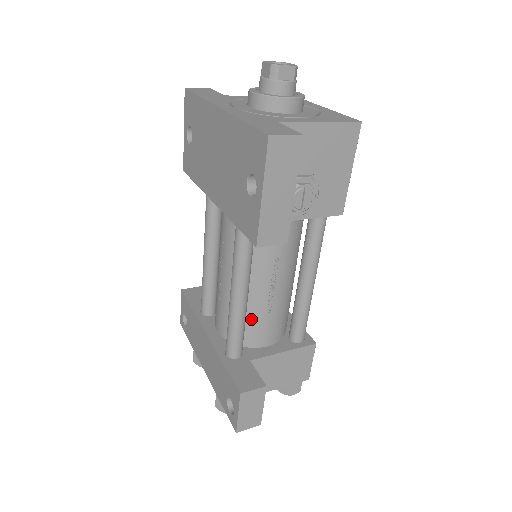
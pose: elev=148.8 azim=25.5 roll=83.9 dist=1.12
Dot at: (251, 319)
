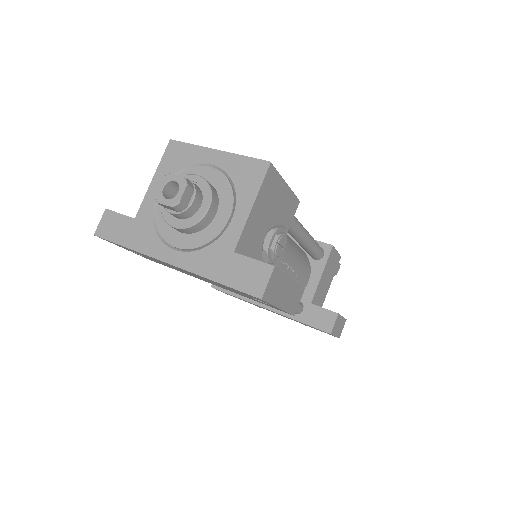
Dot at: occluded
